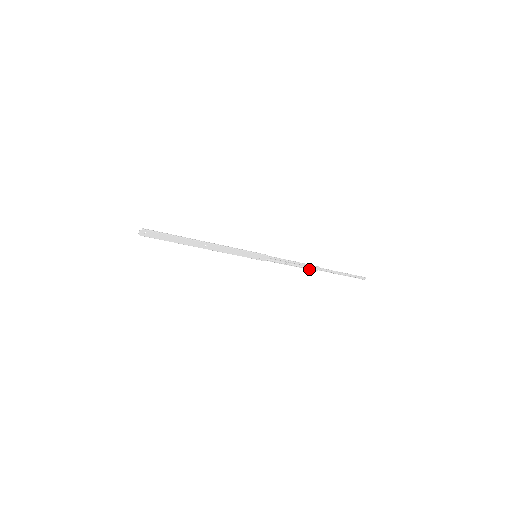
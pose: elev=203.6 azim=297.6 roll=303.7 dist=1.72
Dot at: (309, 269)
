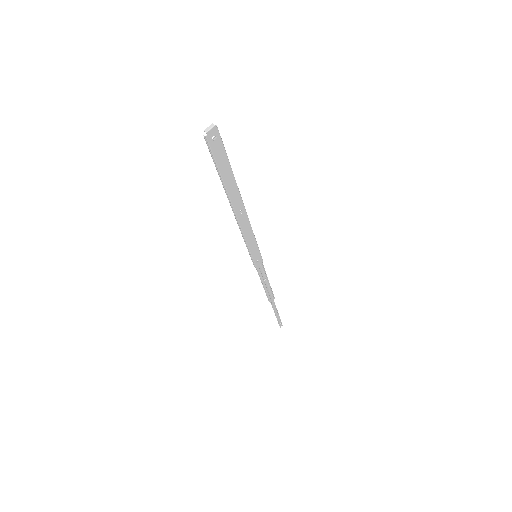
Dot at: (268, 297)
